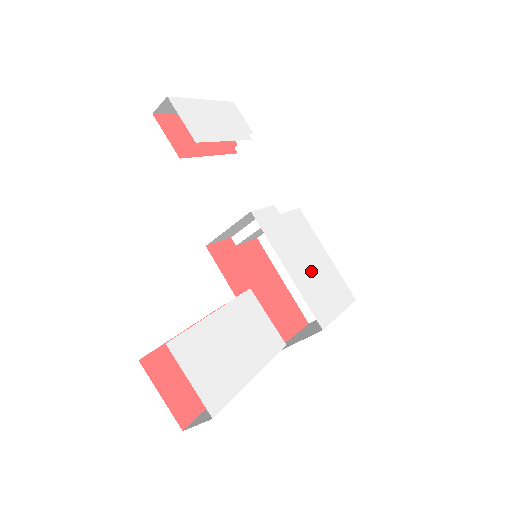
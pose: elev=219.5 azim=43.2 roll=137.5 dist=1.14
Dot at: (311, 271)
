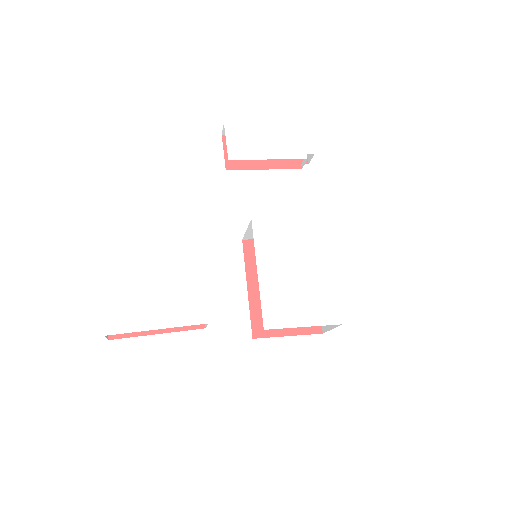
Dot at: (292, 281)
